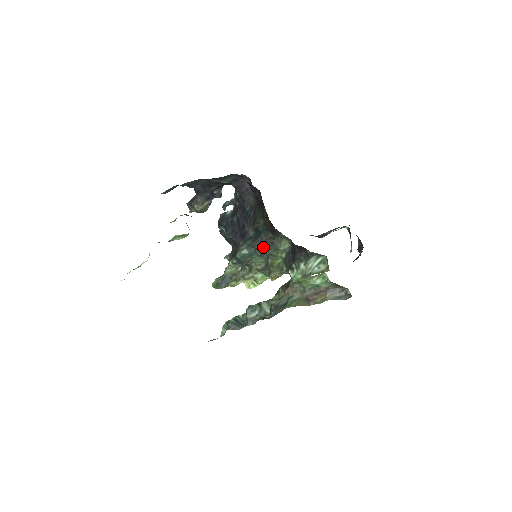
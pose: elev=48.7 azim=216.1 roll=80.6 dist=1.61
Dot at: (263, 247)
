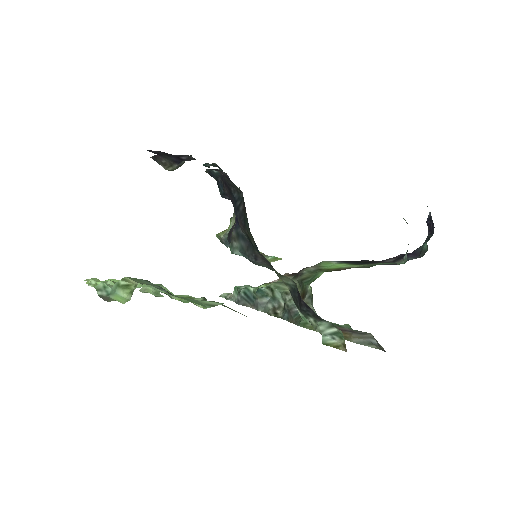
Dot at: (260, 263)
